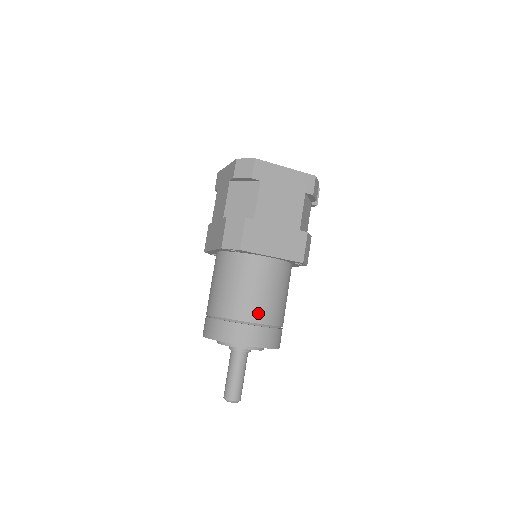
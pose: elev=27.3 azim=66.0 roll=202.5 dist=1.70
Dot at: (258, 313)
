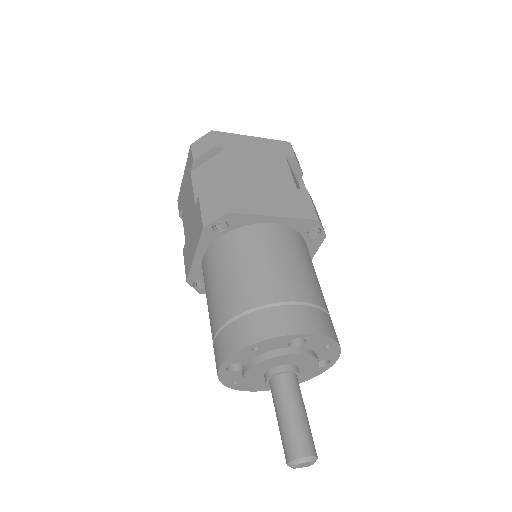
Dot at: (286, 288)
